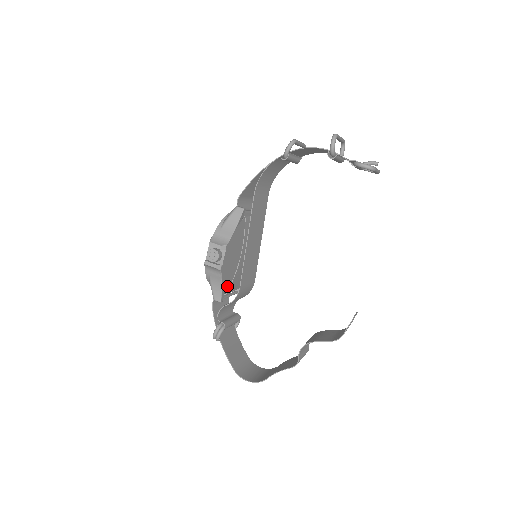
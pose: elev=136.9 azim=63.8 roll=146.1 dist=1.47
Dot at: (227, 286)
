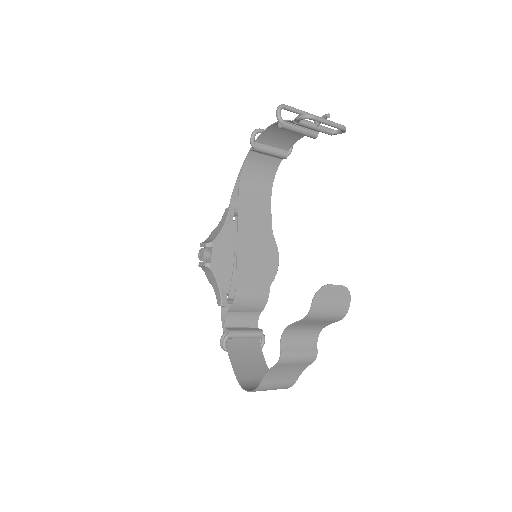
Dot at: (232, 291)
